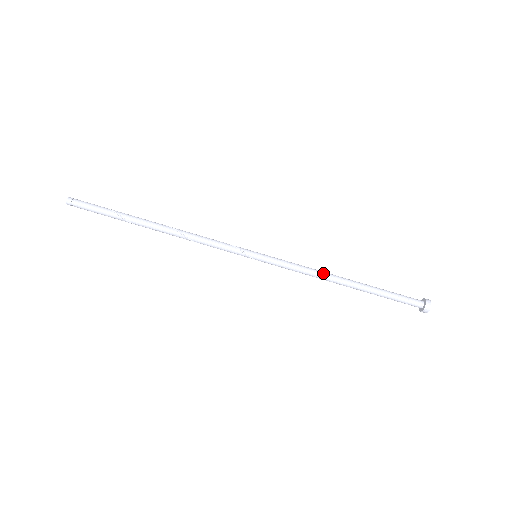
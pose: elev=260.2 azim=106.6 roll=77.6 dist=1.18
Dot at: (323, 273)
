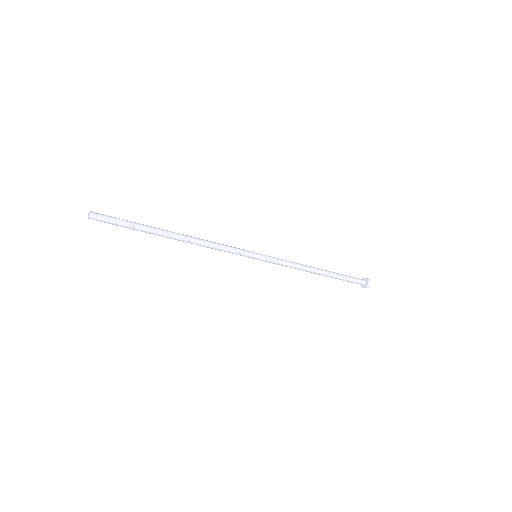
Dot at: (303, 270)
